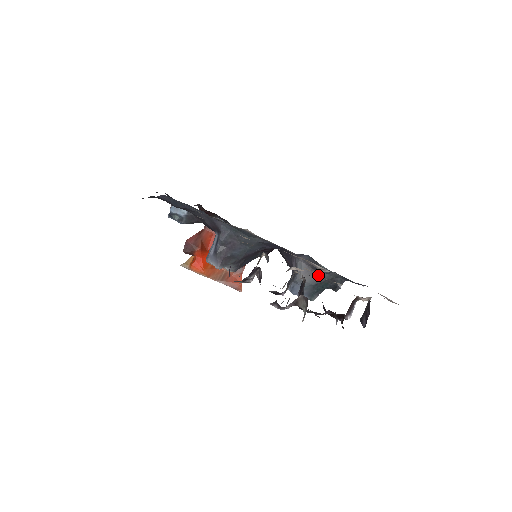
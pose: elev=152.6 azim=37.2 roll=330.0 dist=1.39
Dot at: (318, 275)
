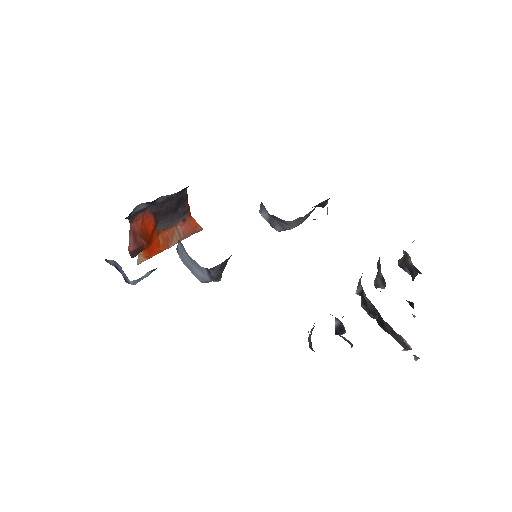
Dot at: (308, 214)
